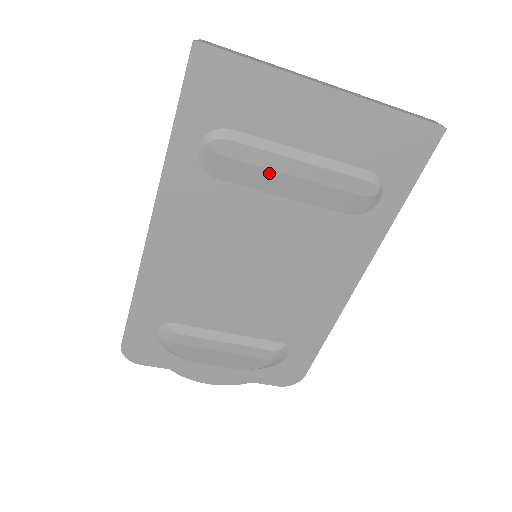
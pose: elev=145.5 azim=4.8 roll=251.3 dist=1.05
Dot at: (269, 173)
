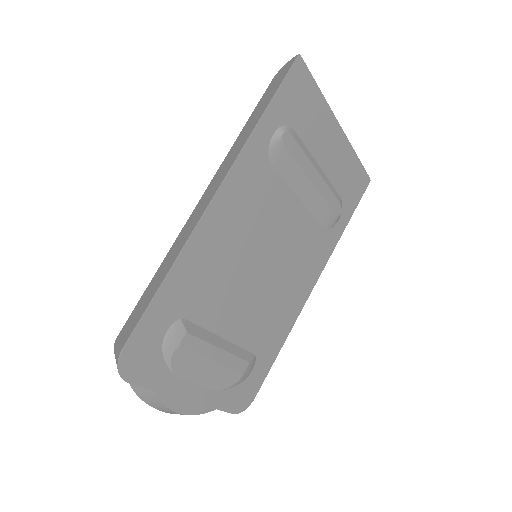
Dot at: (302, 175)
